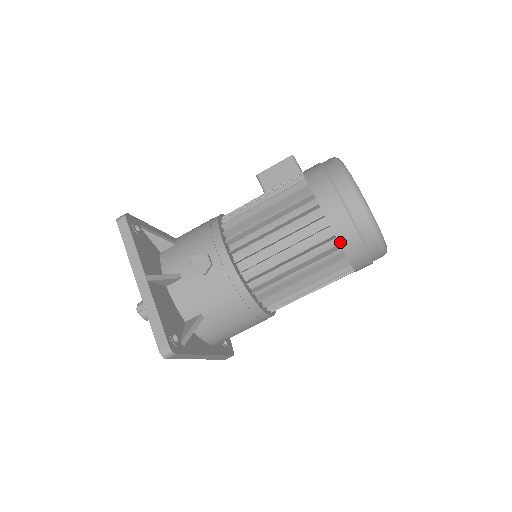
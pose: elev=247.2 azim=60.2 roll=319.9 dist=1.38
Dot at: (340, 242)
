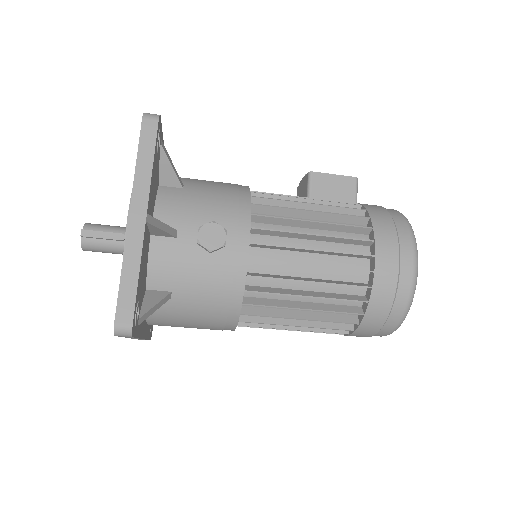
Dot at: (368, 308)
